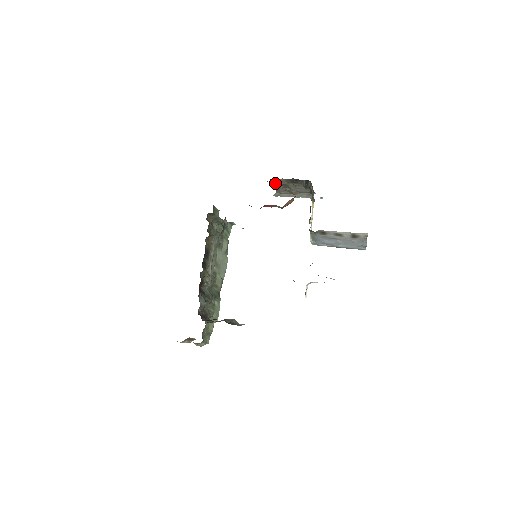
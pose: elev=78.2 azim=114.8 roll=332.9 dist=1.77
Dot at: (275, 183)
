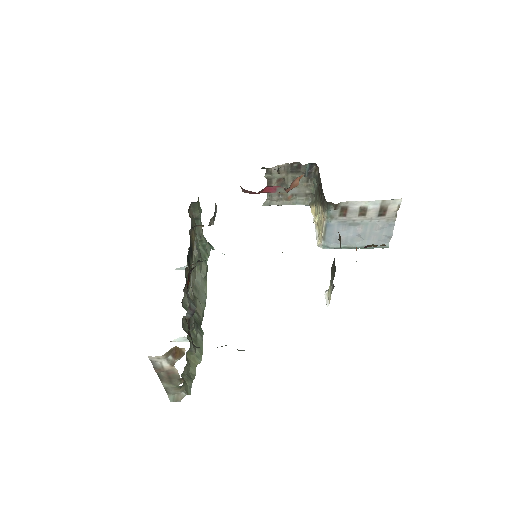
Dot at: (270, 176)
